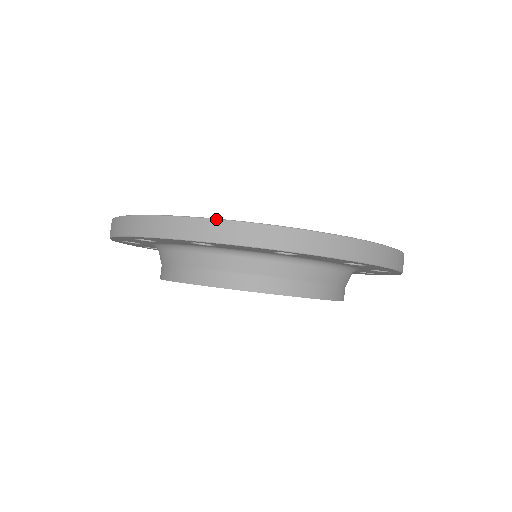
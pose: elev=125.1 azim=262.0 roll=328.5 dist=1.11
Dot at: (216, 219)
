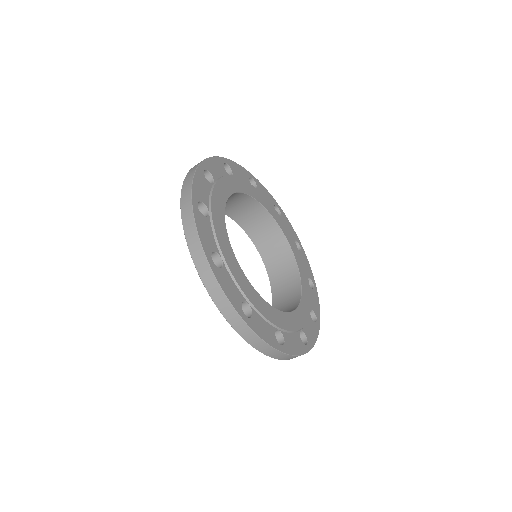
Dot at: (215, 277)
